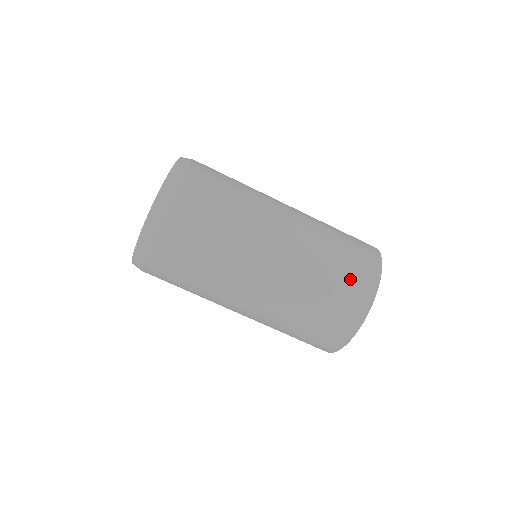
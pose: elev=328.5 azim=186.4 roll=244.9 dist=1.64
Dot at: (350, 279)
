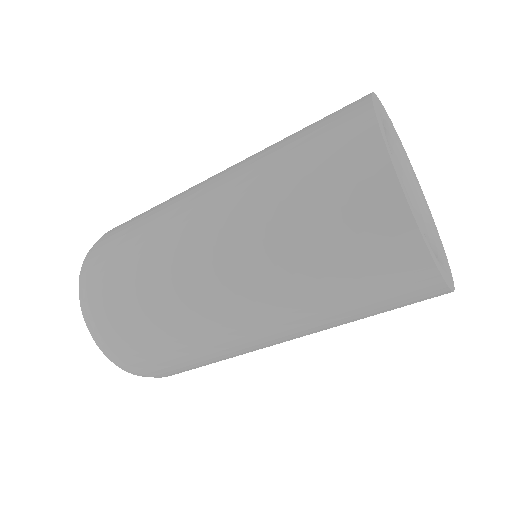
Dot at: (323, 119)
